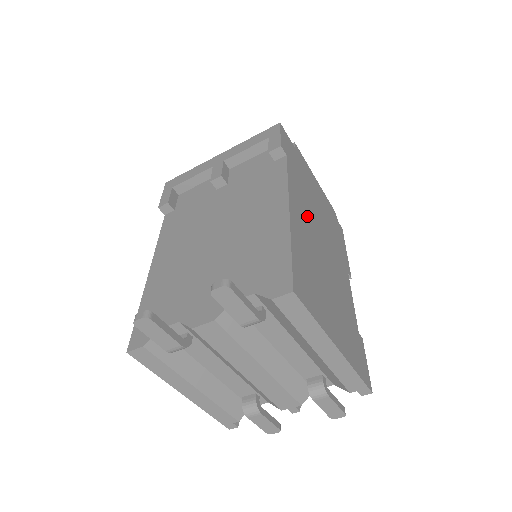
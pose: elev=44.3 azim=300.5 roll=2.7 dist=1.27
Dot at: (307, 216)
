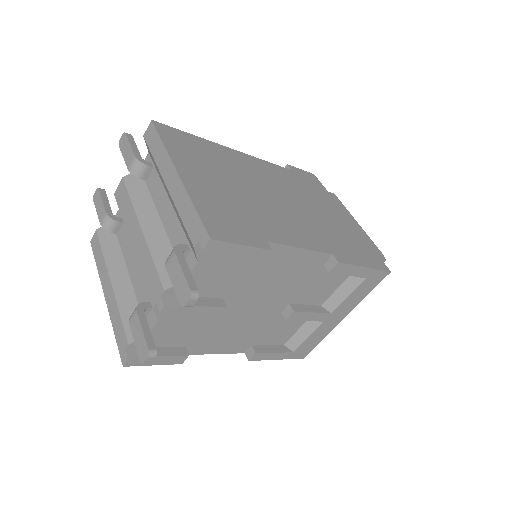
Dot at: (272, 180)
